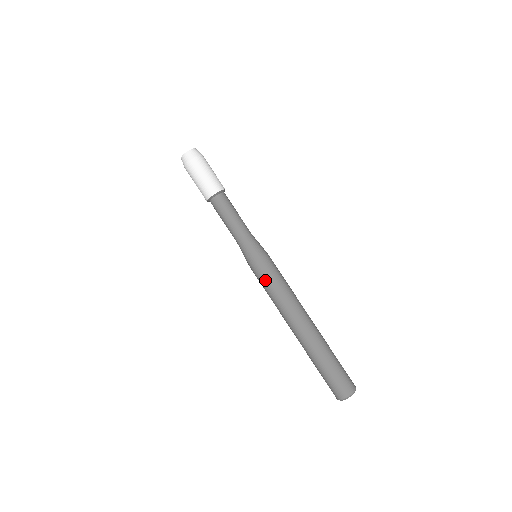
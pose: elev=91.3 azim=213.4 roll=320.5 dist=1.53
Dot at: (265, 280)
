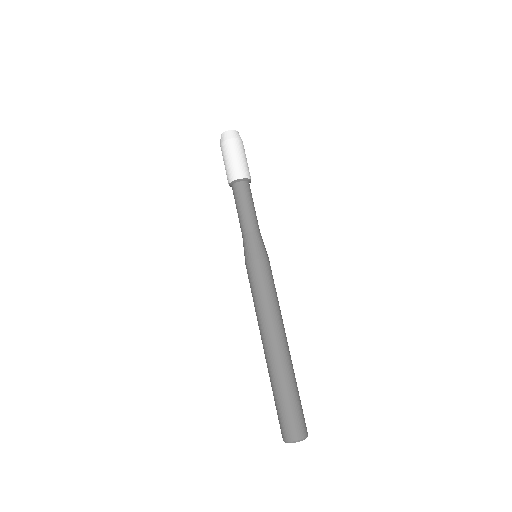
Dot at: (254, 282)
